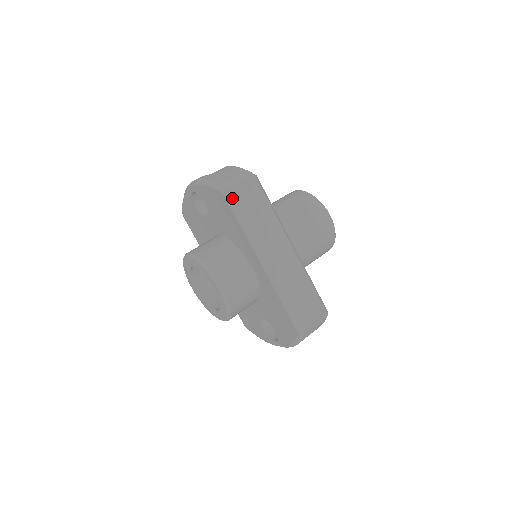
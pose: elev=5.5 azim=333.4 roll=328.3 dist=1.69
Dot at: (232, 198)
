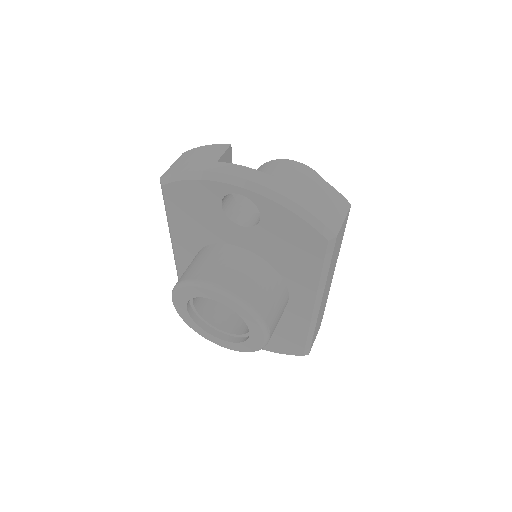
Dot at: (334, 247)
